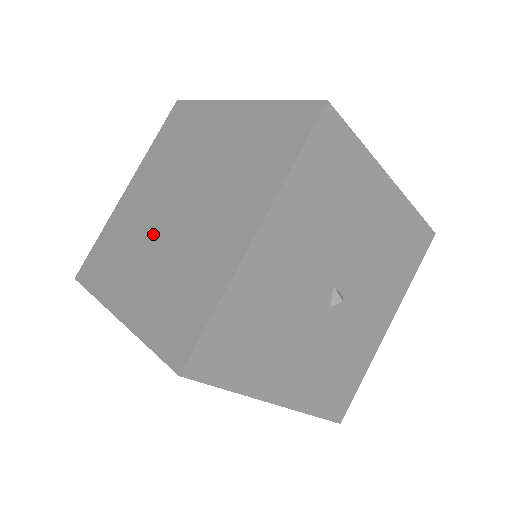
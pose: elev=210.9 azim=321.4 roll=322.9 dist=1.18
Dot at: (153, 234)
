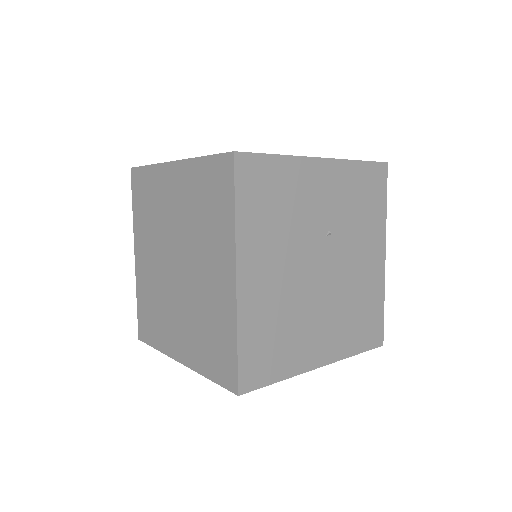
Dot at: (162, 250)
